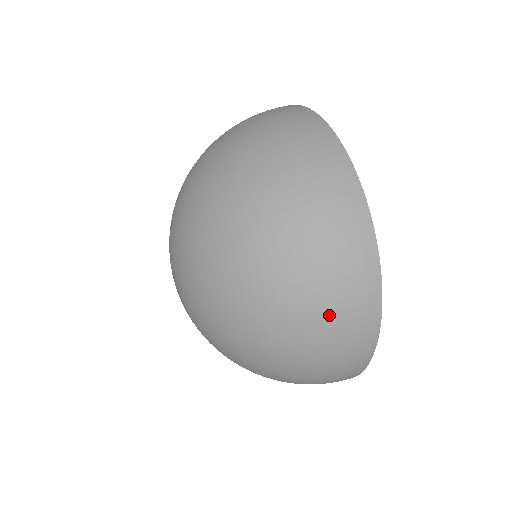
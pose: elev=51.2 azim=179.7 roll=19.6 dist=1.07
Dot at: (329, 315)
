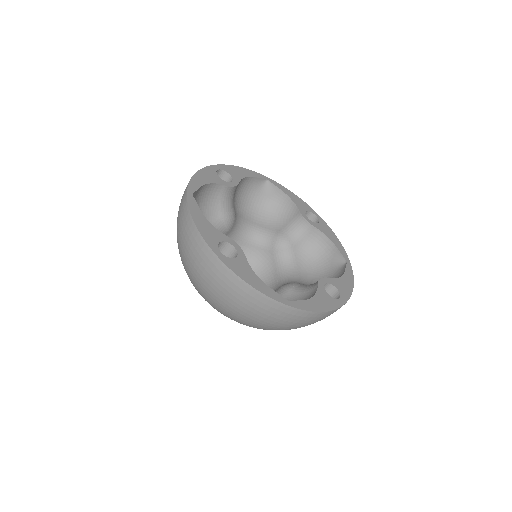
Dot at: (244, 310)
